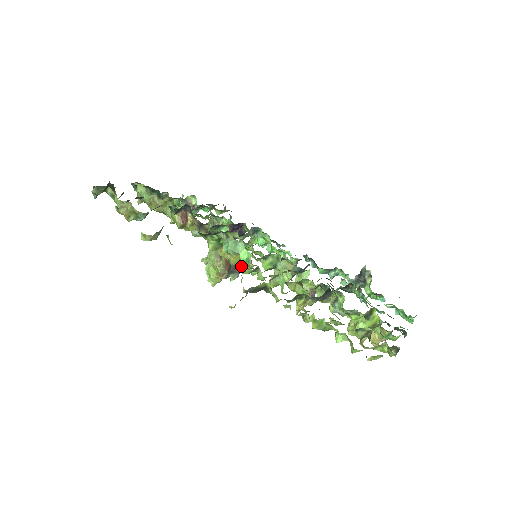
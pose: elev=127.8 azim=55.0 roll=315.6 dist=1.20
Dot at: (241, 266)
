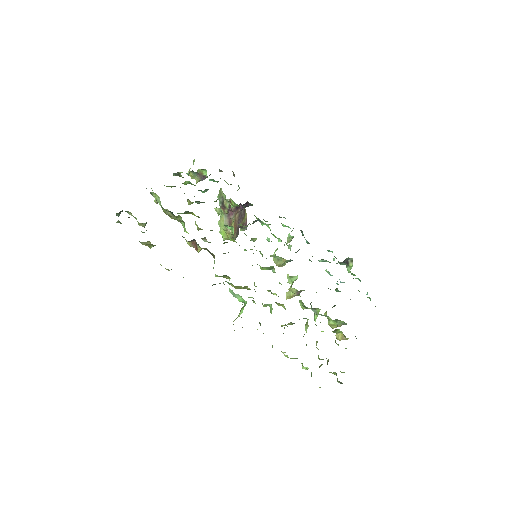
Dot at: occluded
